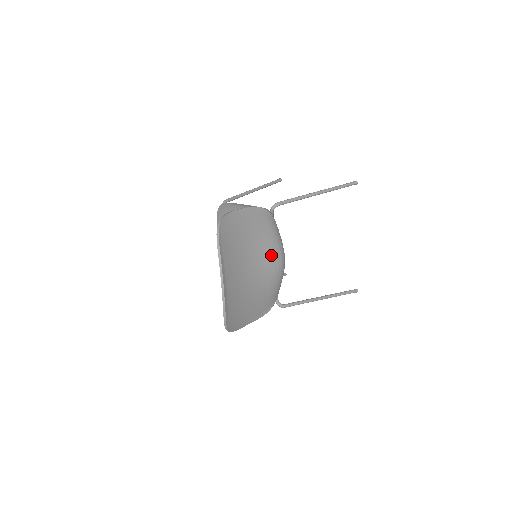
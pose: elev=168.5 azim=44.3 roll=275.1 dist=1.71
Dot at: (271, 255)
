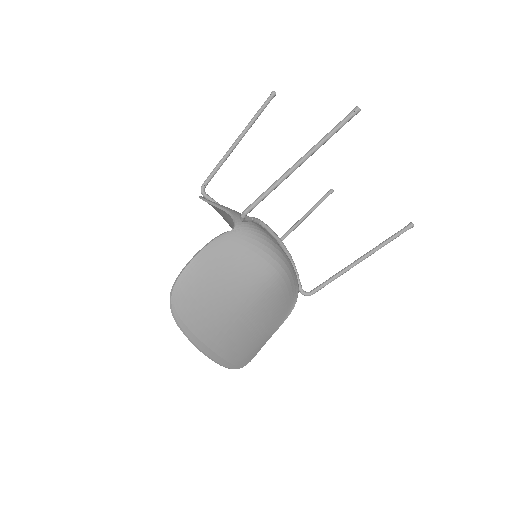
Dot at: (260, 278)
